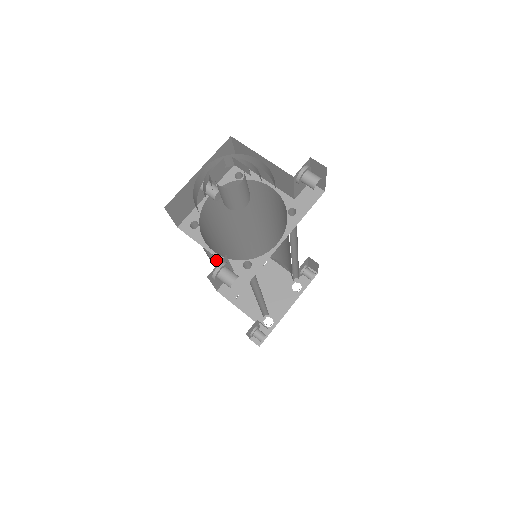
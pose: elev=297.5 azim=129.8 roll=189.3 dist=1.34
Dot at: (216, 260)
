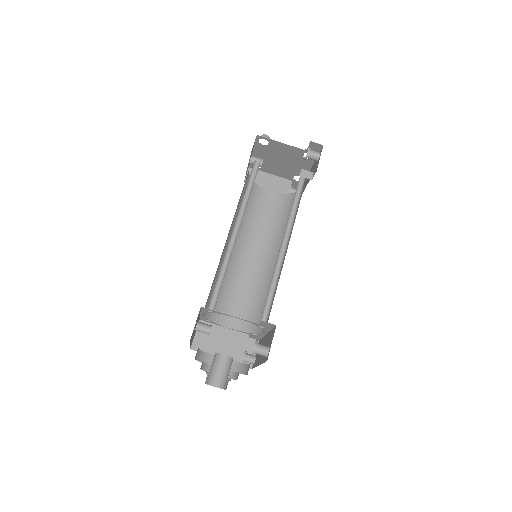
Dot at: (231, 269)
